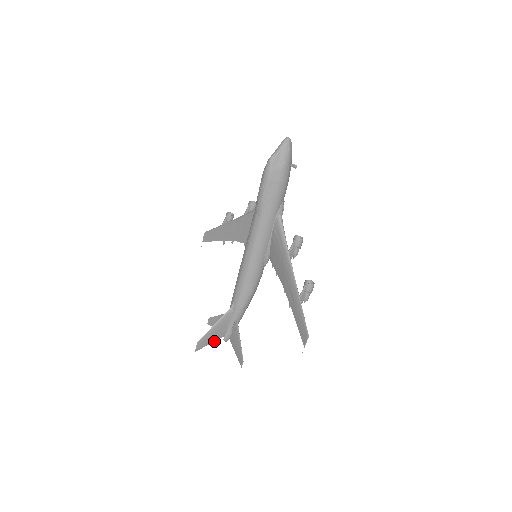
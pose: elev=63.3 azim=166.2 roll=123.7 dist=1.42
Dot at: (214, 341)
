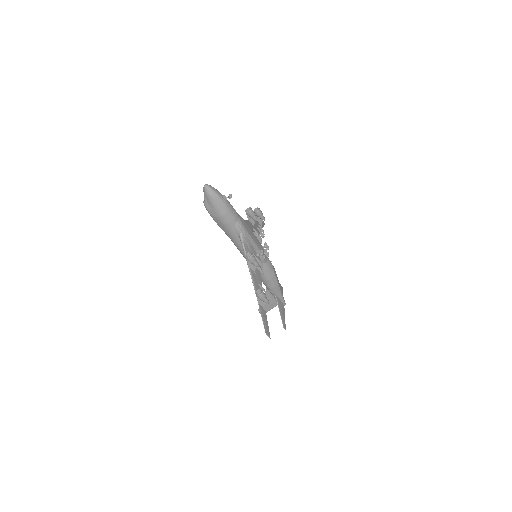
Dot at: occluded
